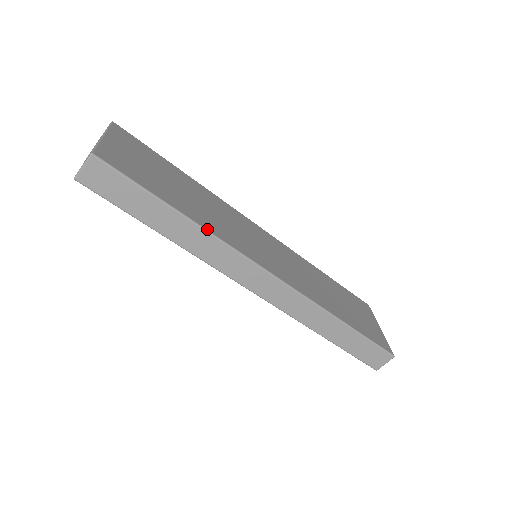
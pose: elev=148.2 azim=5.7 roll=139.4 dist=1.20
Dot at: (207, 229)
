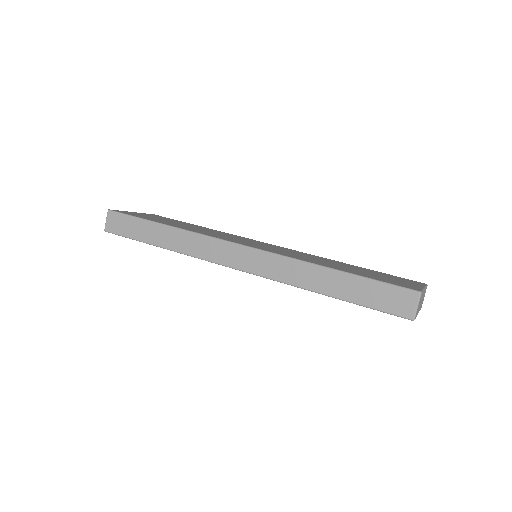
Dot at: (183, 229)
